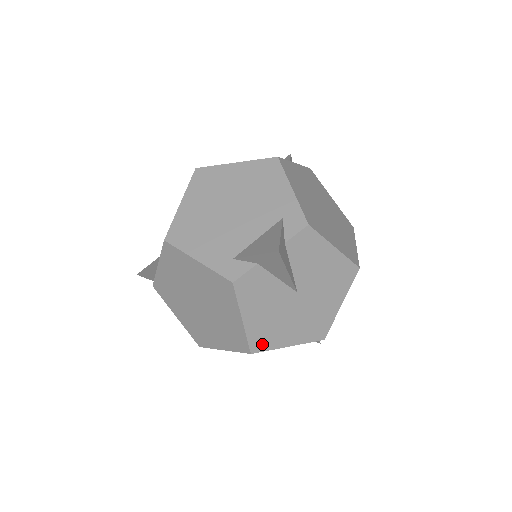
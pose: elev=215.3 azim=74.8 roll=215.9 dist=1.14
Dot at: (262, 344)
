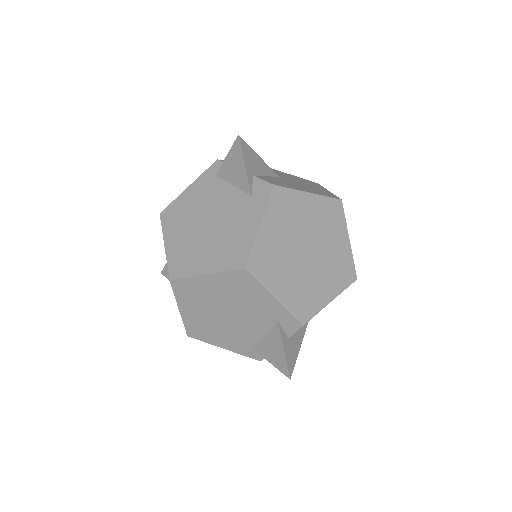
Dot at: occluded
